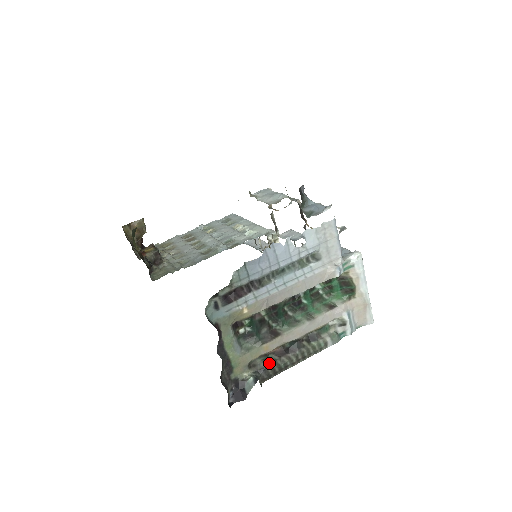
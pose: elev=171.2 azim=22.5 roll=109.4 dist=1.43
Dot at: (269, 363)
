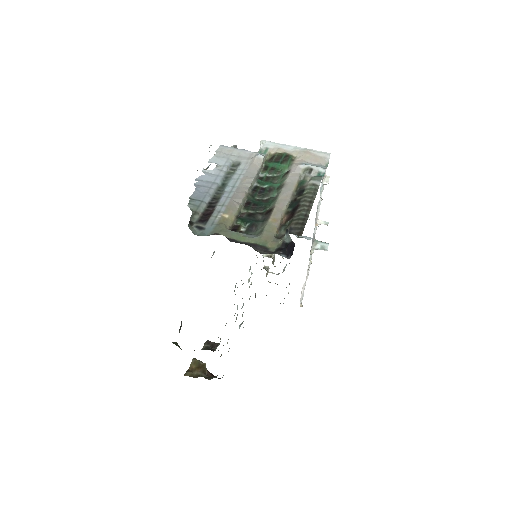
Dot at: (290, 225)
